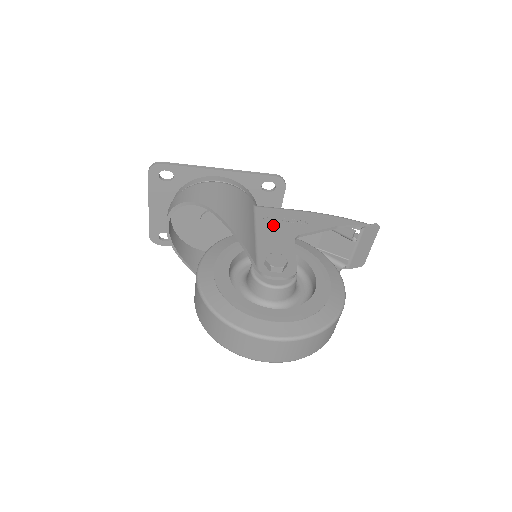
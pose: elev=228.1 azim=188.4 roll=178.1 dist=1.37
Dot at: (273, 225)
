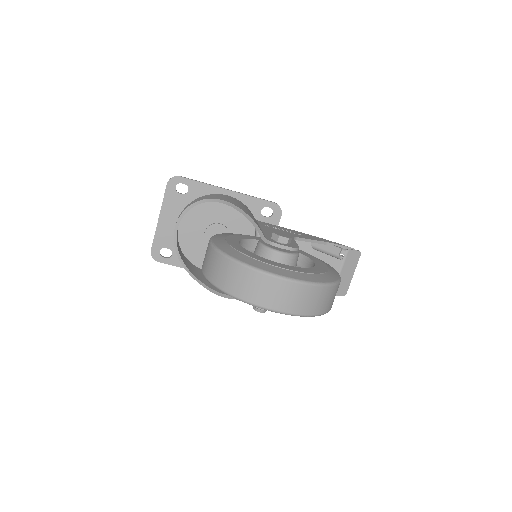
Dot at: (274, 229)
